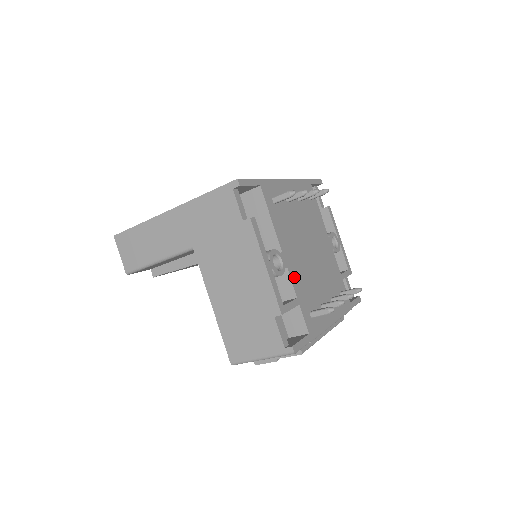
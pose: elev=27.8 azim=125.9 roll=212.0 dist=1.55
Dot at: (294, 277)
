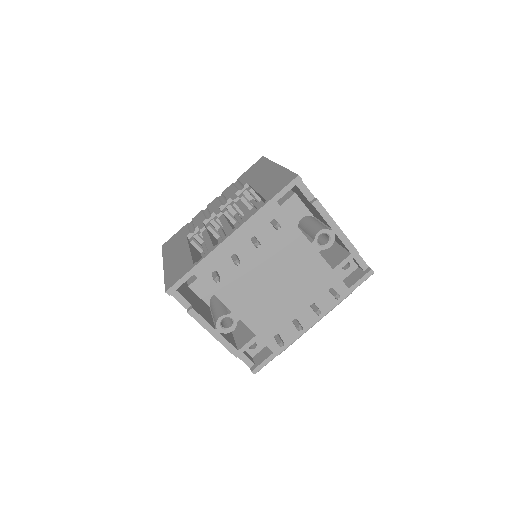
Dot at: (251, 321)
